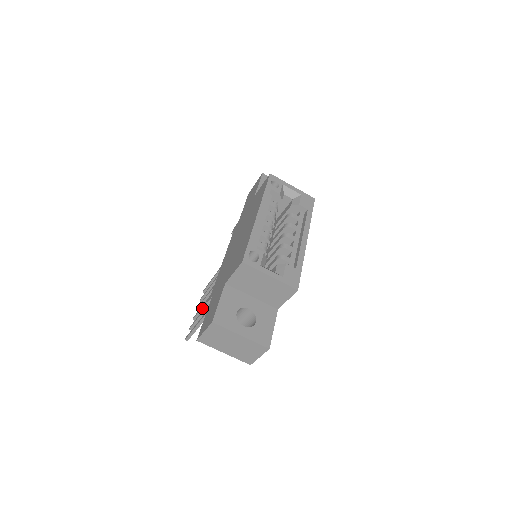
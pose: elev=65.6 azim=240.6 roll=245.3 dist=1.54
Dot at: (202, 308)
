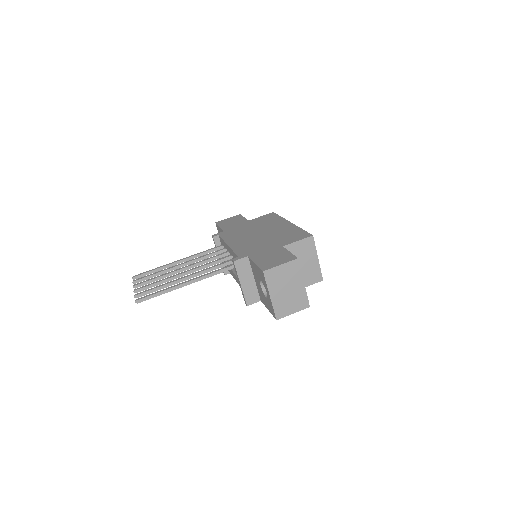
Dot at: (162, 281)
